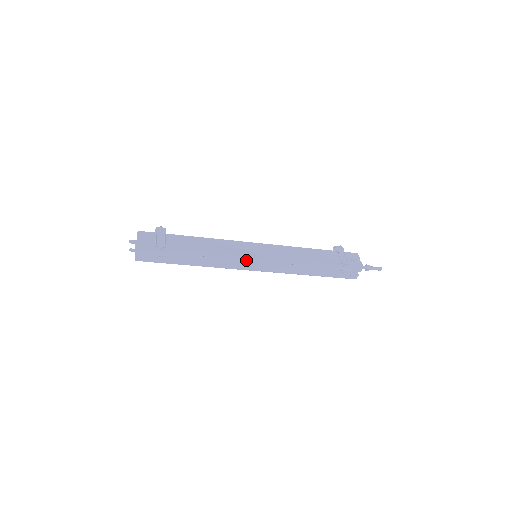
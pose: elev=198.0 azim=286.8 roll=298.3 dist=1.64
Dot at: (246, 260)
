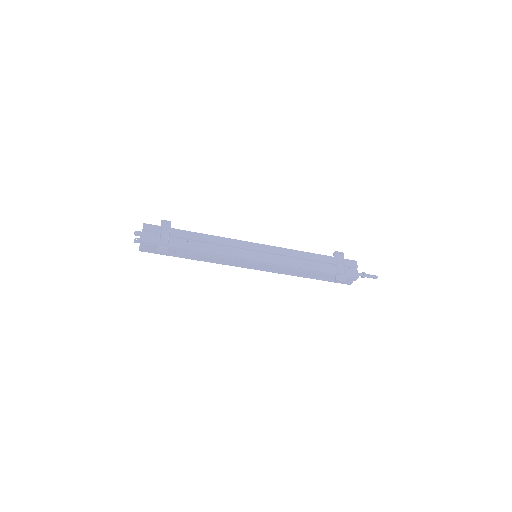
Dot at: (245, 261)
